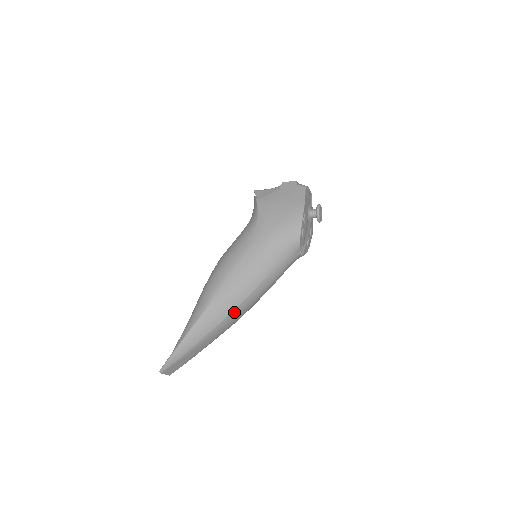
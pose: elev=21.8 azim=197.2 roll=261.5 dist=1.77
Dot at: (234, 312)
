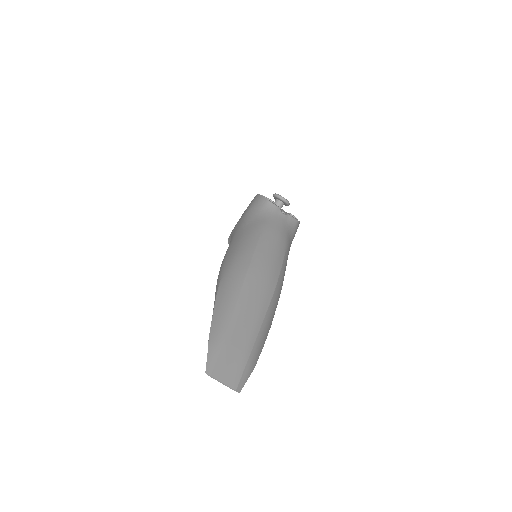
Dot at: (252, 268)
